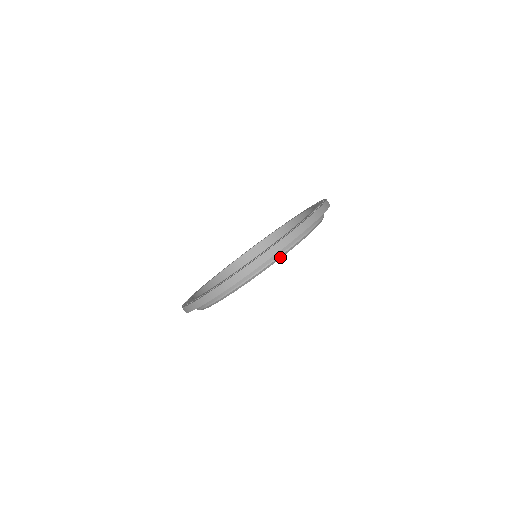
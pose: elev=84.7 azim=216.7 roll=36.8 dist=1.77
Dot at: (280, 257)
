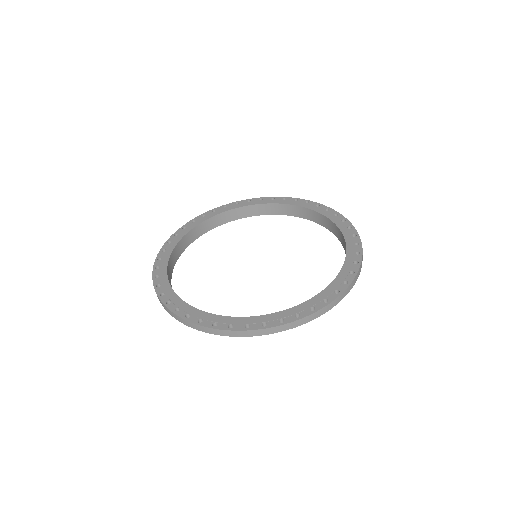
Dot at: occluded
